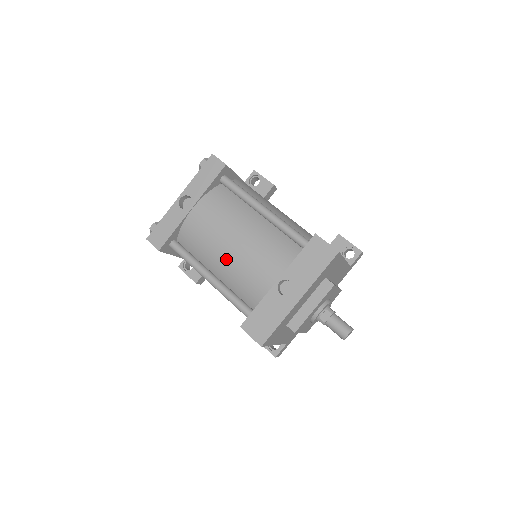
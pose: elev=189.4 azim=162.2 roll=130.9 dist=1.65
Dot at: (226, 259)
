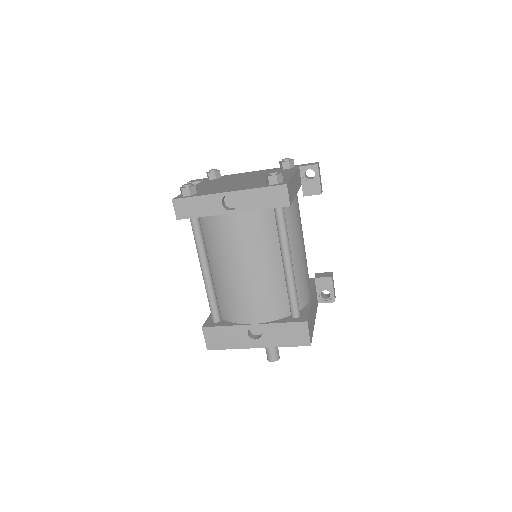
Dot at: (228, 275)
